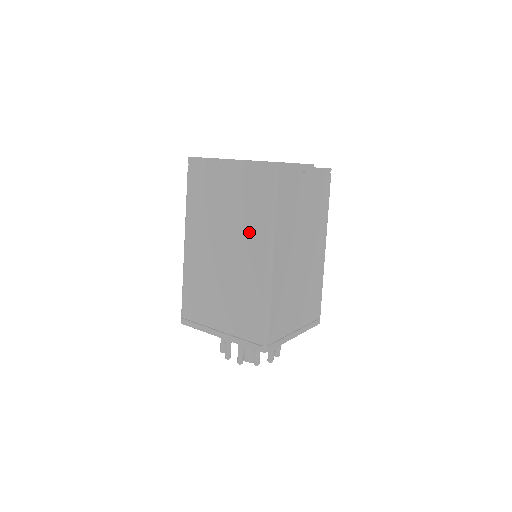
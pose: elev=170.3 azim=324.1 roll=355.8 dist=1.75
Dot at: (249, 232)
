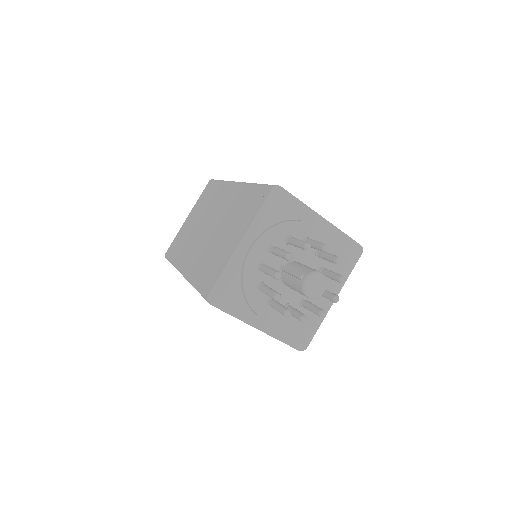
Dot at: (217, 200)
